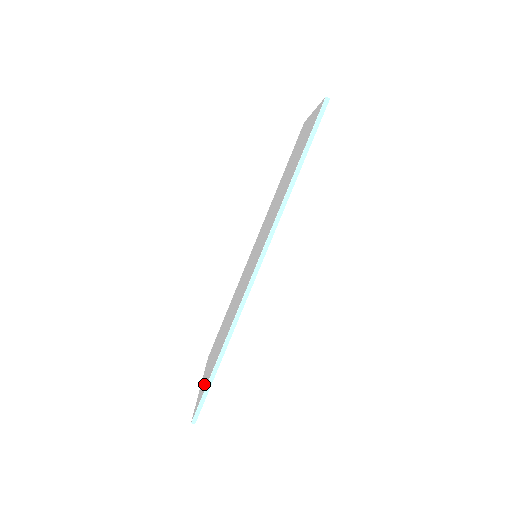
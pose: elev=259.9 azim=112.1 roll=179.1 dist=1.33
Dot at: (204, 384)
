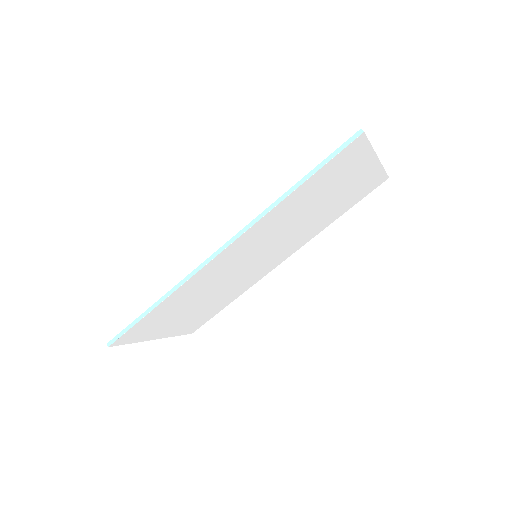
Dot at: occluded
